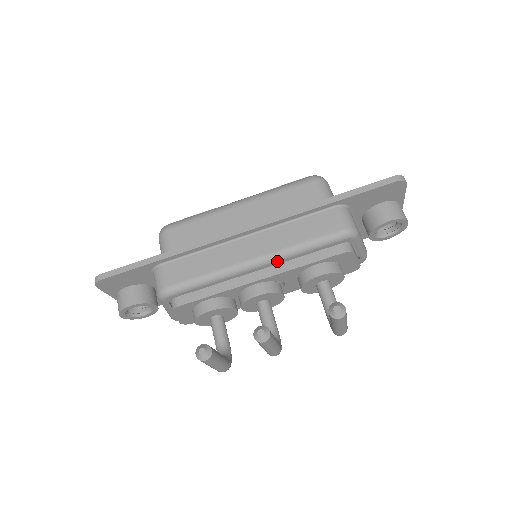
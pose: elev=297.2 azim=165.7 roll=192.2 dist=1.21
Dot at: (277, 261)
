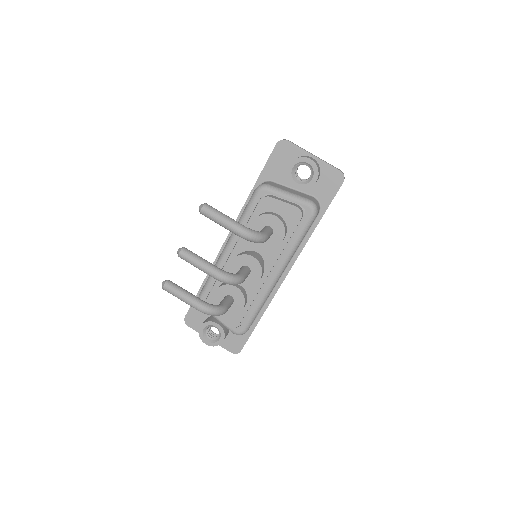
Dot at: (235, 236)
